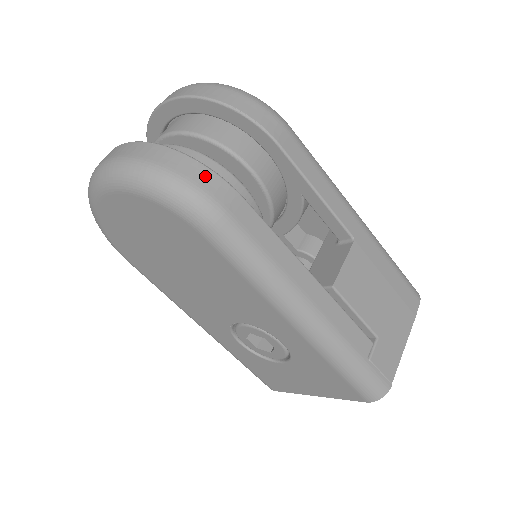
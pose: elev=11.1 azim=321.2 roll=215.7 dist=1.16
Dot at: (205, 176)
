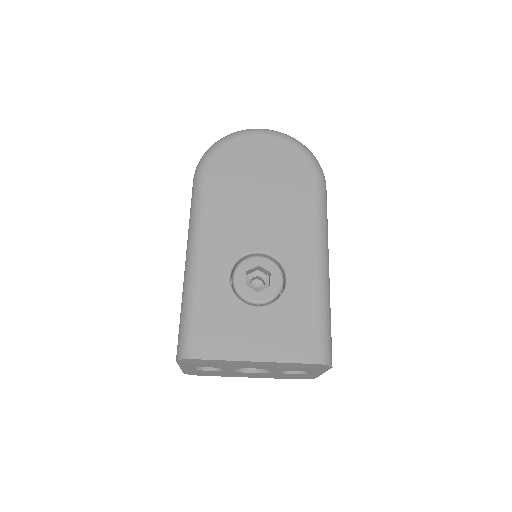
Dot at: occluded
